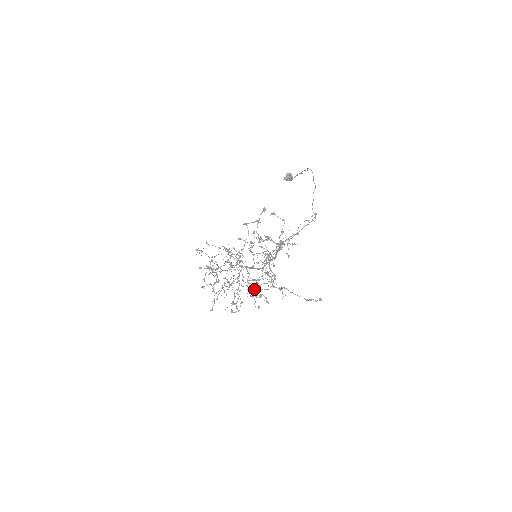
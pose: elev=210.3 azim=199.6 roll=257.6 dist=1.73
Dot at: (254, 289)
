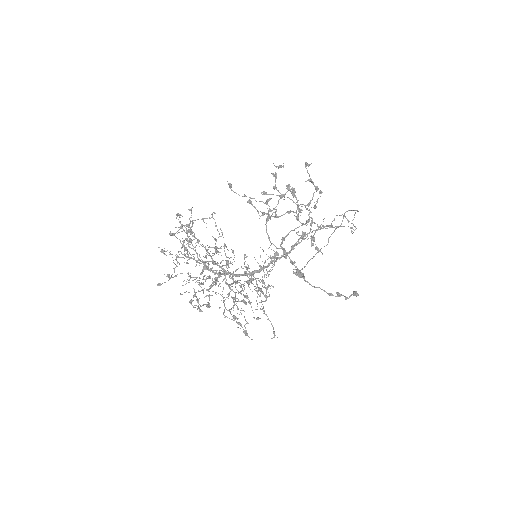
Dot at: occluded
